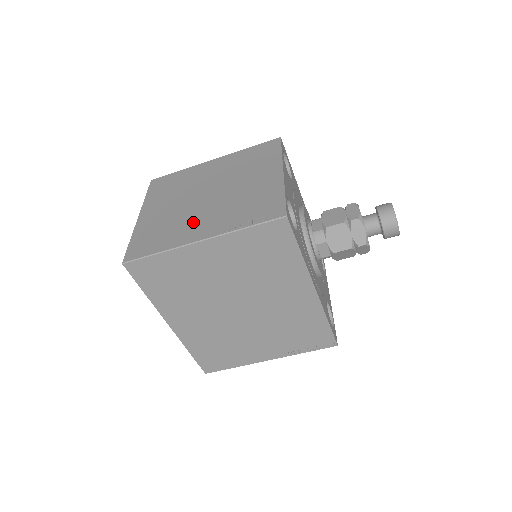
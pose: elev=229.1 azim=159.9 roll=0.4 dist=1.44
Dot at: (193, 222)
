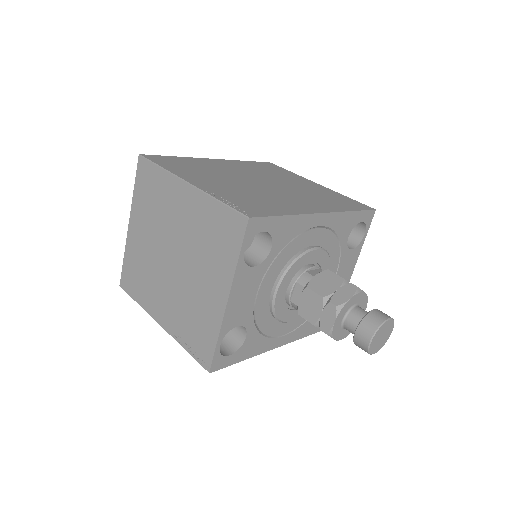
Dot at: (158, 292)
